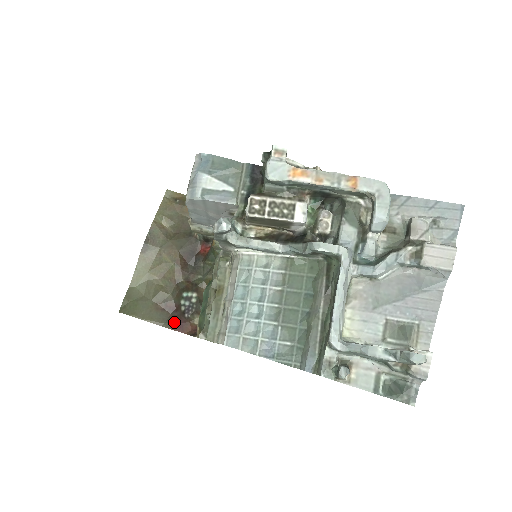
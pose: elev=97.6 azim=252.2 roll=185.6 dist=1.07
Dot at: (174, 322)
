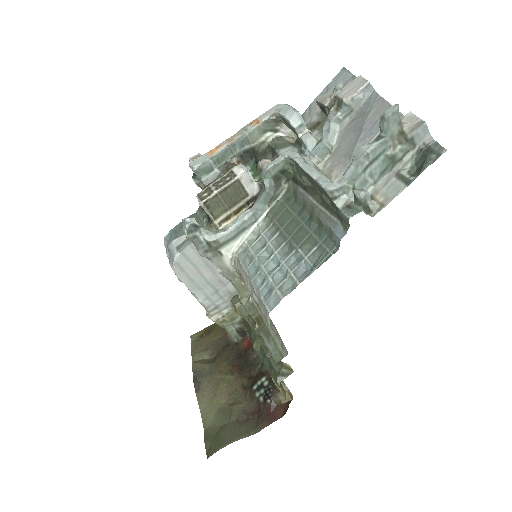
Dot at: (263, 419)
